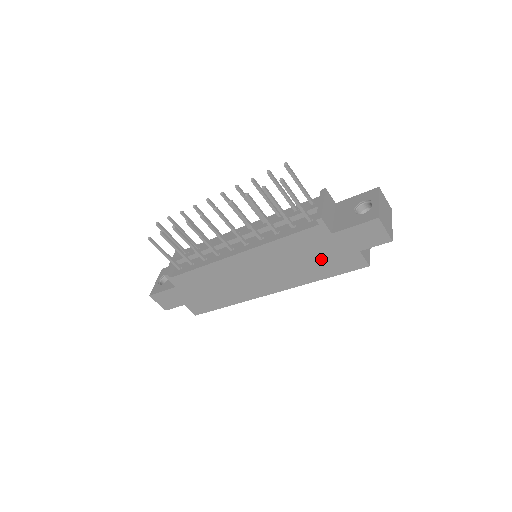
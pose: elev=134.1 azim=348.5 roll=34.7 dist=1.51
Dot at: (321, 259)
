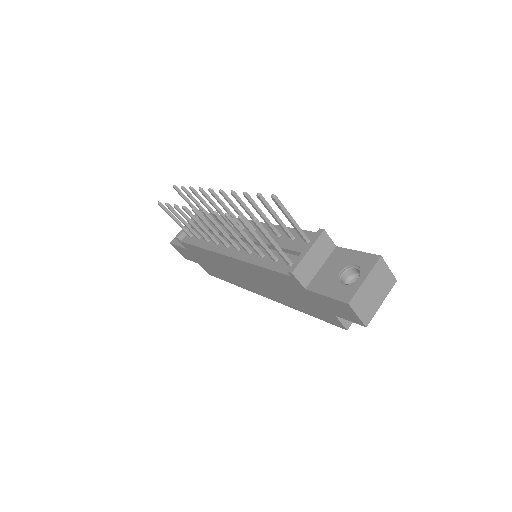
Dot at: (300, 300)
